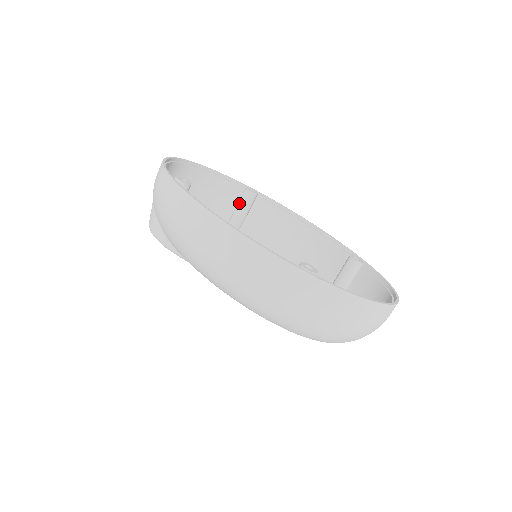
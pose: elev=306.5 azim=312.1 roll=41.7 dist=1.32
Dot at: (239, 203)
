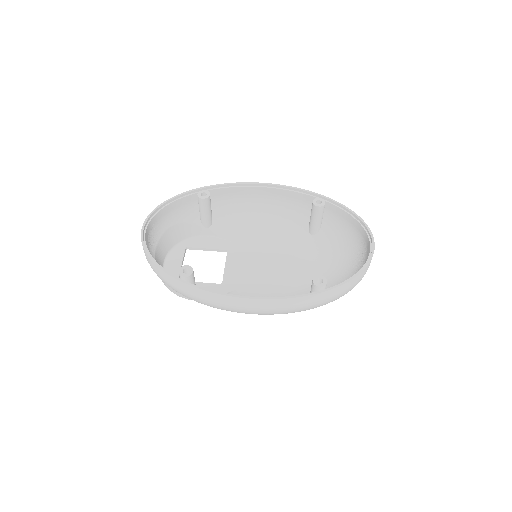
Dot at: (201, 209)
